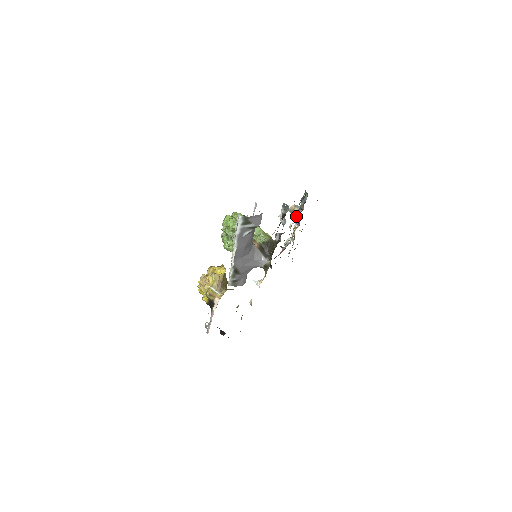
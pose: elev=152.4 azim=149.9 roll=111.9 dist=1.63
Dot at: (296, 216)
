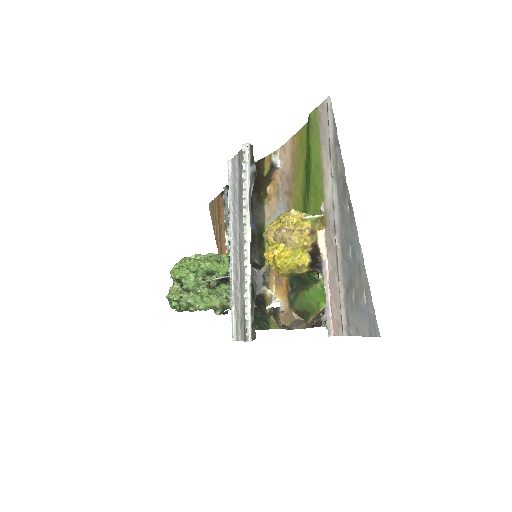
Dot at: occluded
